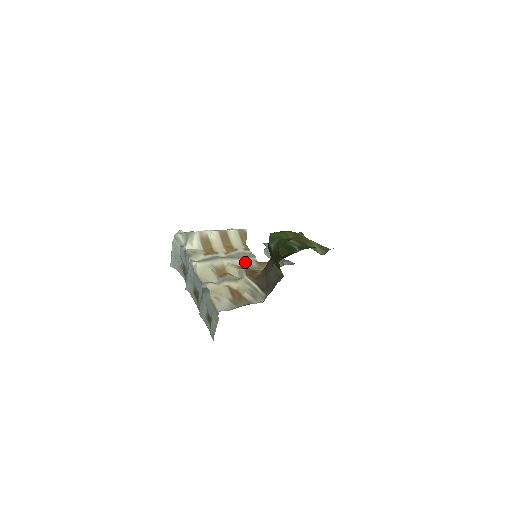
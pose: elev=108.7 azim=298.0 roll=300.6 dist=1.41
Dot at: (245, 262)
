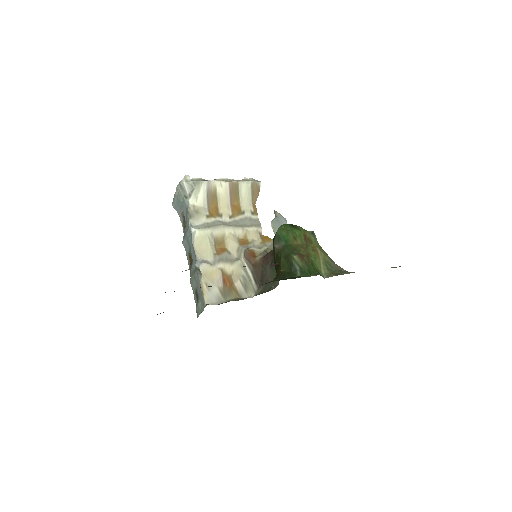
Dot at: (248, 234)
